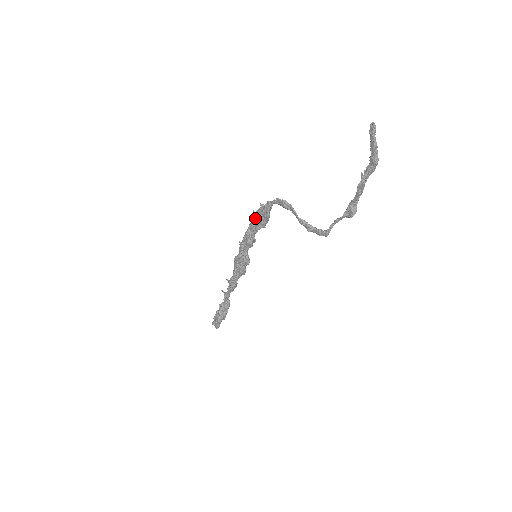
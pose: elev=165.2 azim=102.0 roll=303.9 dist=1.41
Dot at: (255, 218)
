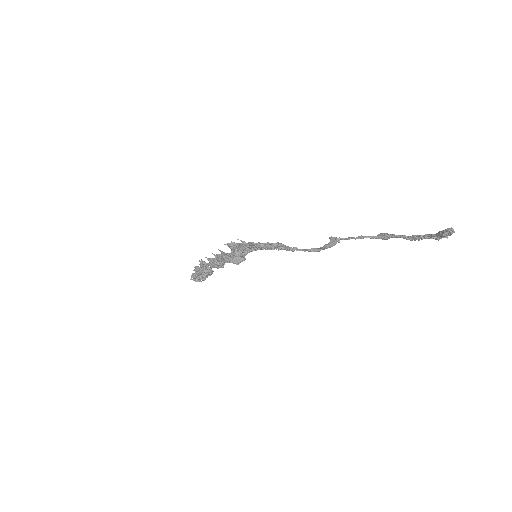
Dot at: occluded
